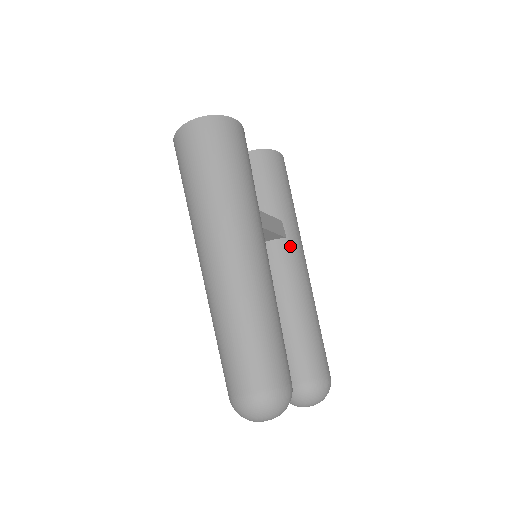
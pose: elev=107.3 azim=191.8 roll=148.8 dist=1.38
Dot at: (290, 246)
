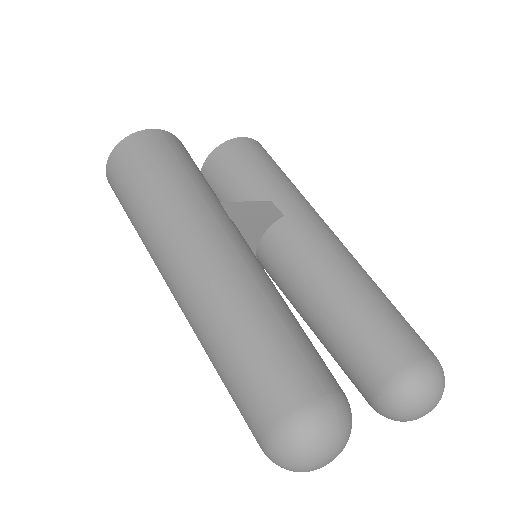
Dot at: (293, 222)
